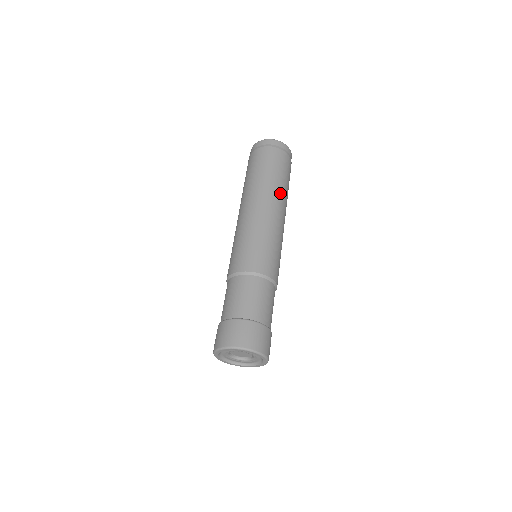
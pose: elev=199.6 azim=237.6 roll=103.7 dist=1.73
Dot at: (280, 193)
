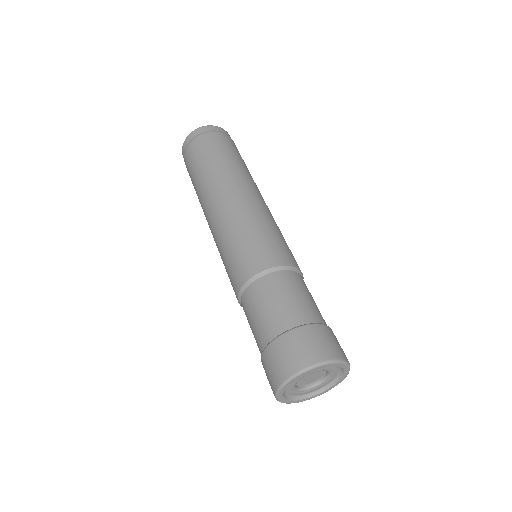
Dot at: (219, 177)
